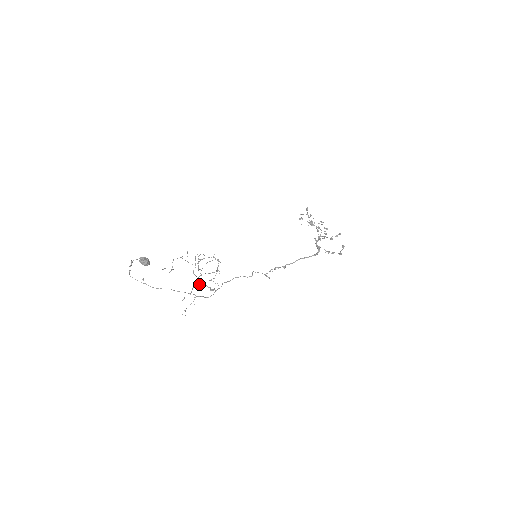
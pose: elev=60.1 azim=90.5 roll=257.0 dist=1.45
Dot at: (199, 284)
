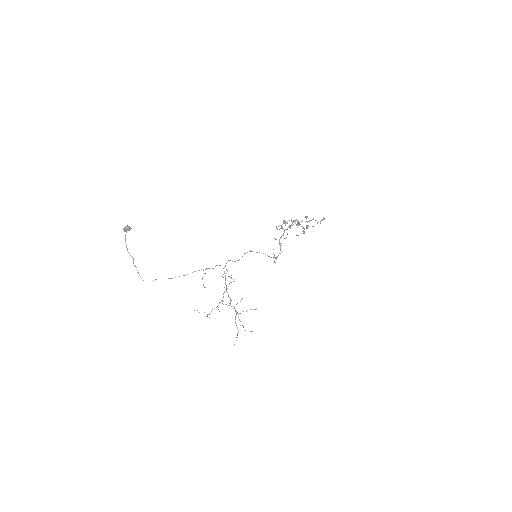
Dot at: (230, 304)
